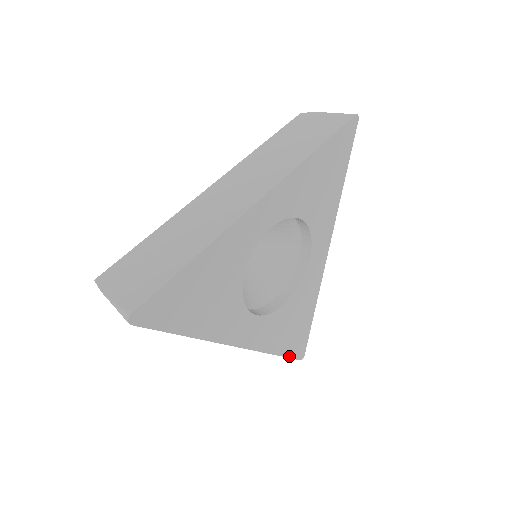
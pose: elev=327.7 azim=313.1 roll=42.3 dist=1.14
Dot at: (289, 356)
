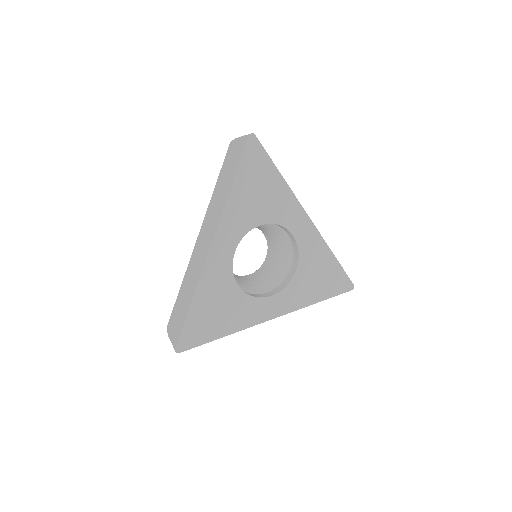
Dot at: (335, 295)
